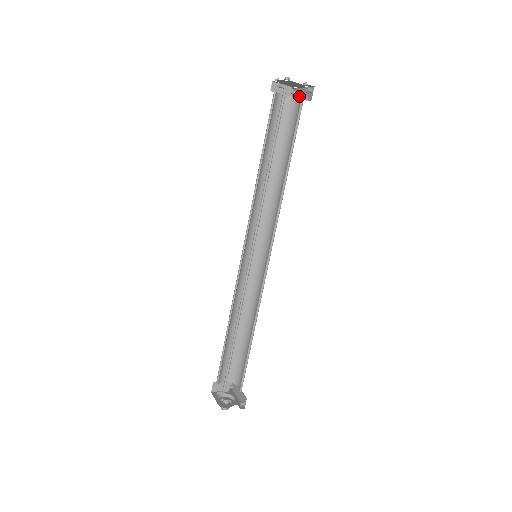
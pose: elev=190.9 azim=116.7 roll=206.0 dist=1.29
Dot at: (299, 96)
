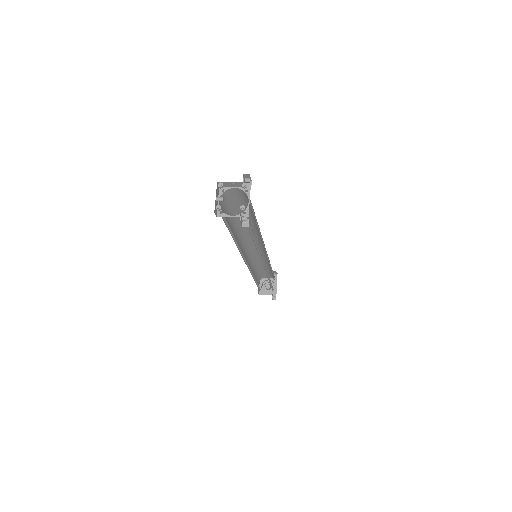
Dot at: (249, 197)
